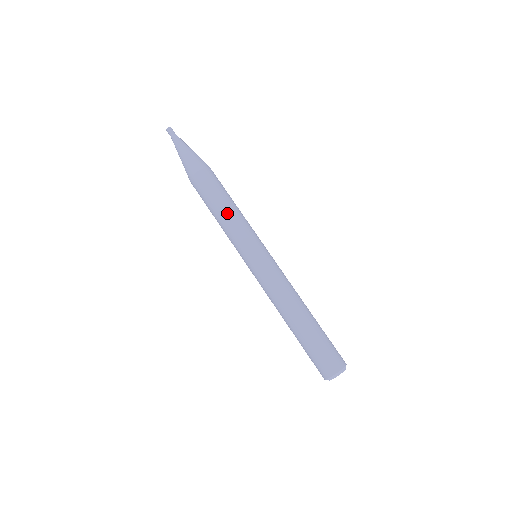
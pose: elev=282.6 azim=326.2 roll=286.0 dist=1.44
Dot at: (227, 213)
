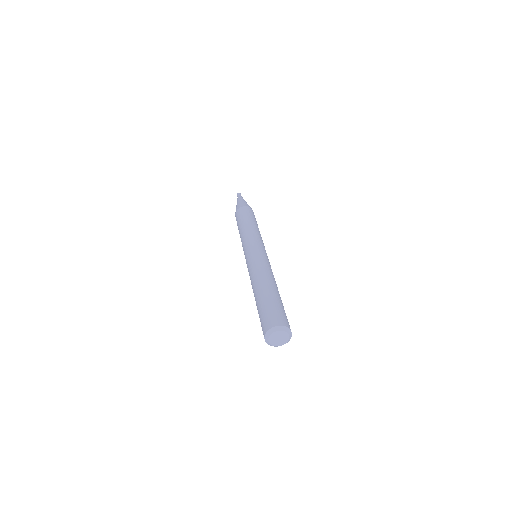
Dot at: (242, 229)
